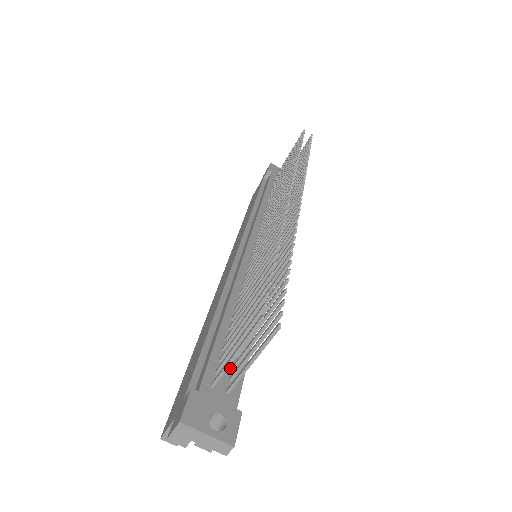
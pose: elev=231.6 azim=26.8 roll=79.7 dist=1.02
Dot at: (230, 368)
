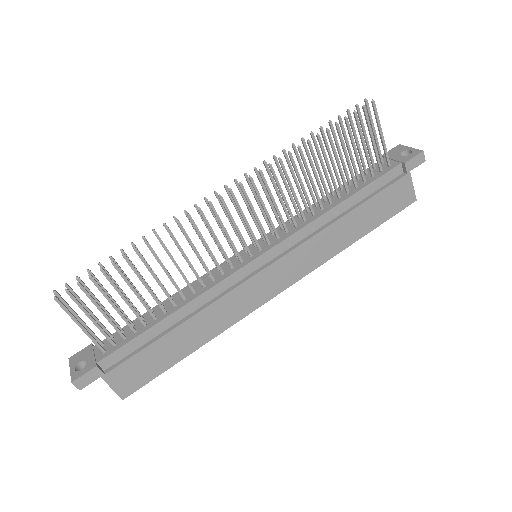
Dot at: (123, 338)
